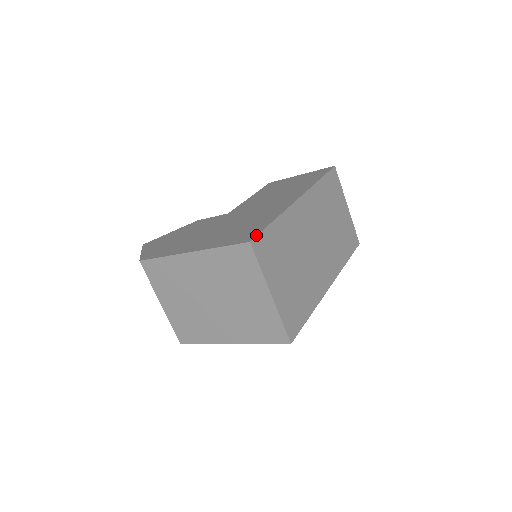
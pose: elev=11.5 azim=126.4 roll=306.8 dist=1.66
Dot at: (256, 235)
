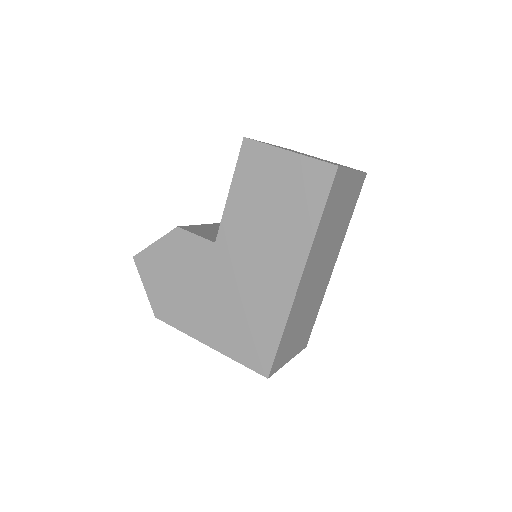
Dot at: (271, 367)
